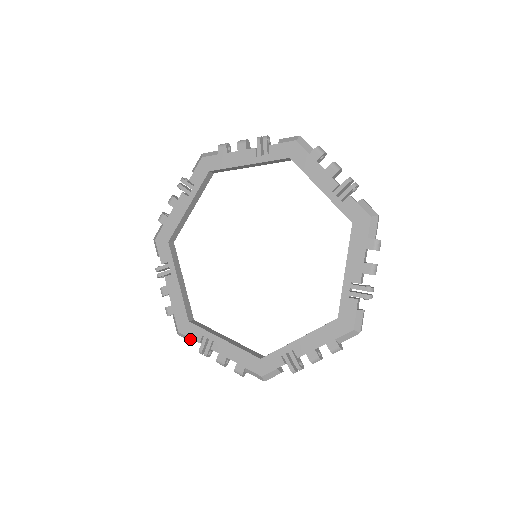
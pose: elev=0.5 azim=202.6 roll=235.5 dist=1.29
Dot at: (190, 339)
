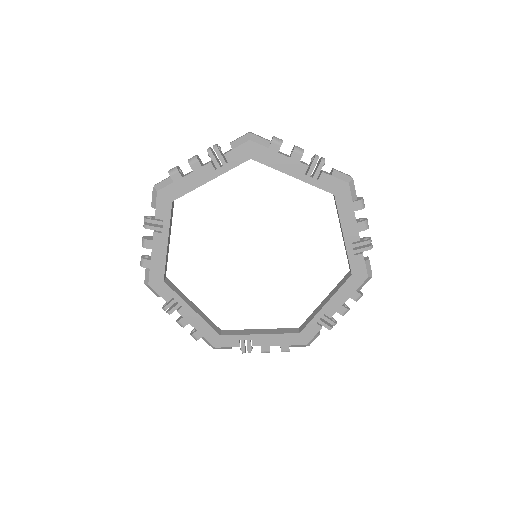
Dot at: (158, 295)
